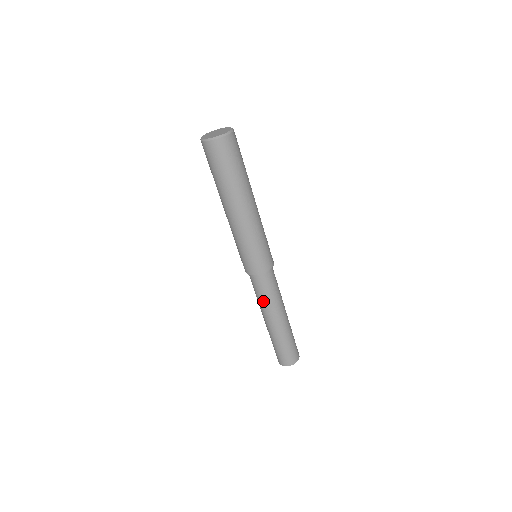
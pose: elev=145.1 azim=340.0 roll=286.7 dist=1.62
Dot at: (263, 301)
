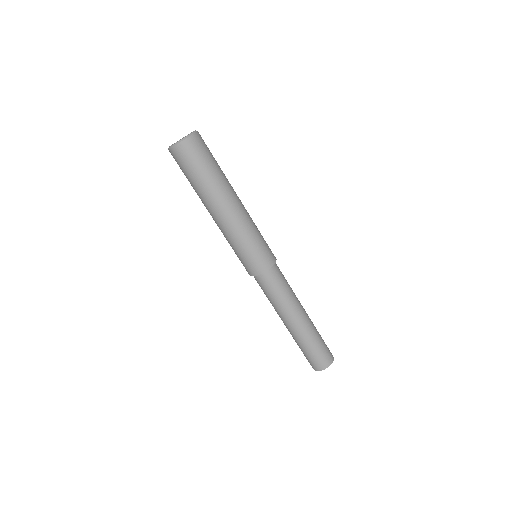
Dot at: (284, 298)
